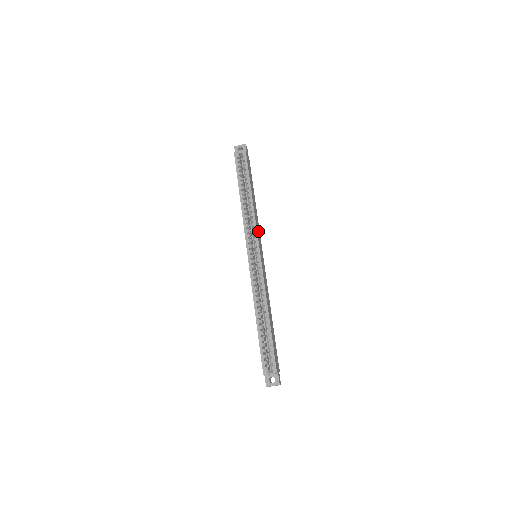
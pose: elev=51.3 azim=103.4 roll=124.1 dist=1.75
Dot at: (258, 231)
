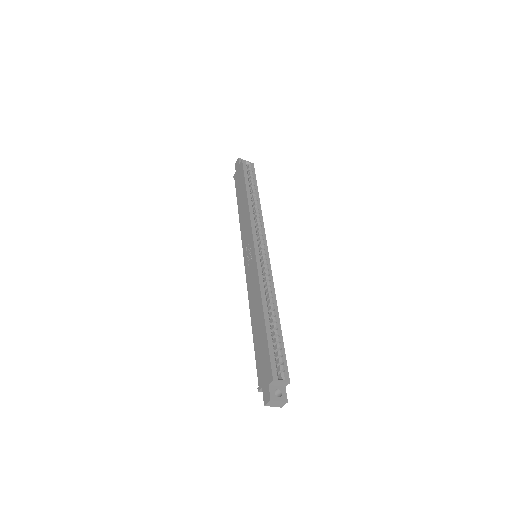
Dot at: occluded
